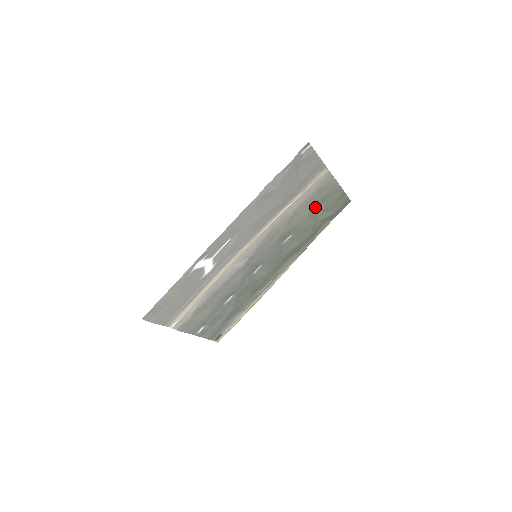
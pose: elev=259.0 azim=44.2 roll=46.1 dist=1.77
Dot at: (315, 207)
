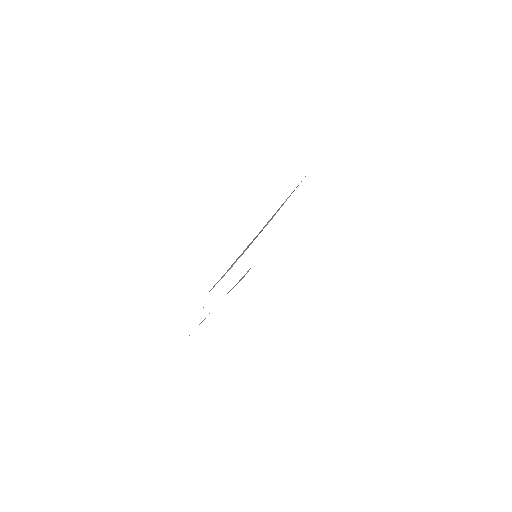
Dot at: occluded
